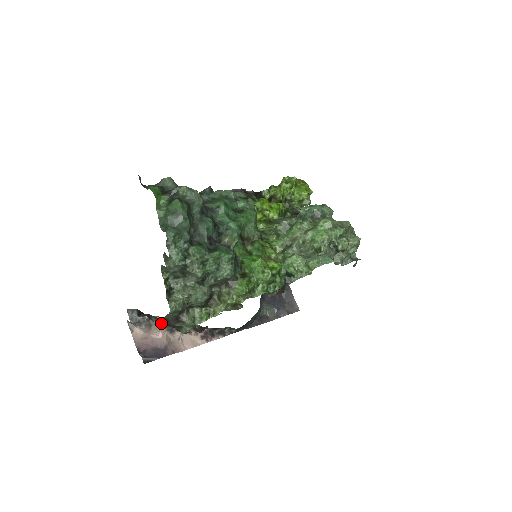
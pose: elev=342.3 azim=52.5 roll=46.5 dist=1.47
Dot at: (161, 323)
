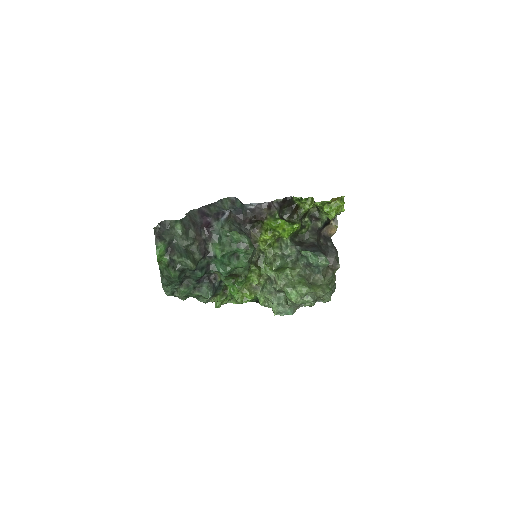
Dot at: occluded
